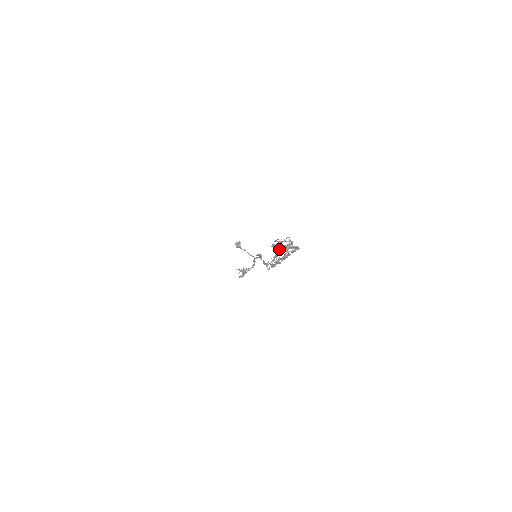
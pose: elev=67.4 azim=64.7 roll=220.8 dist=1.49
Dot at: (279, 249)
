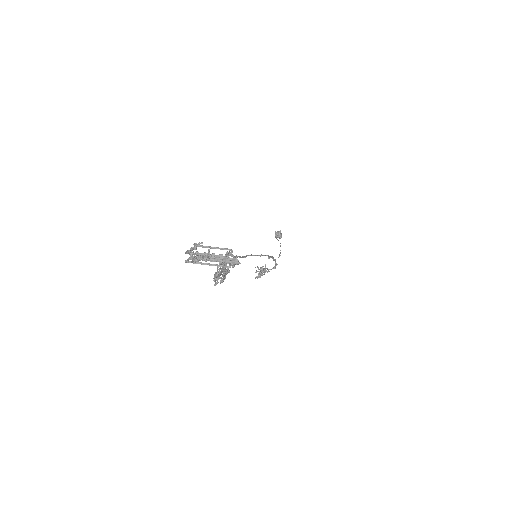
Dot at: (193, 260)
